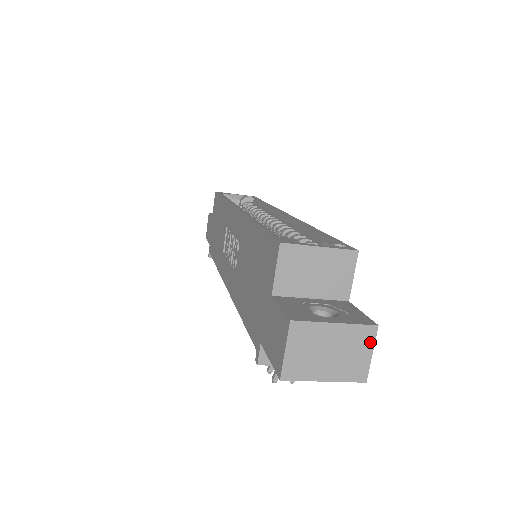
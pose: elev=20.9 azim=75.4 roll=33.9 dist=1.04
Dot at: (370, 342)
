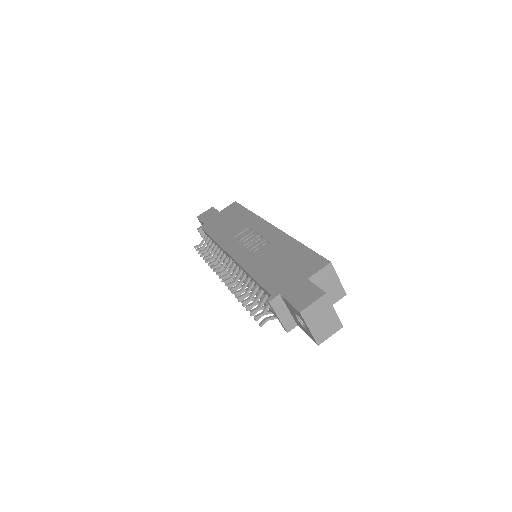
Dot at: (335, 330)
